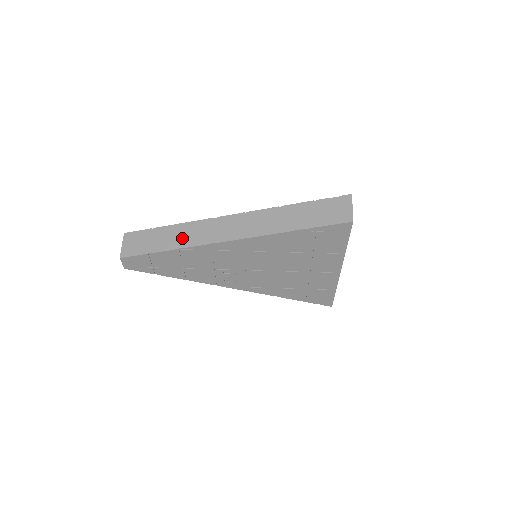
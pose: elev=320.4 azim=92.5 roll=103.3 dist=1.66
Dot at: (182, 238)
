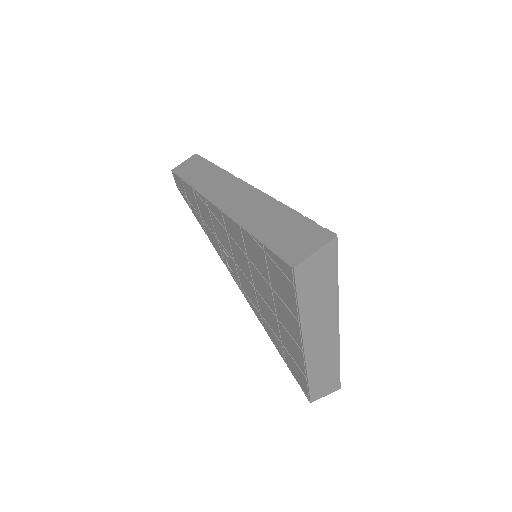
Dot at: (204, 180)
